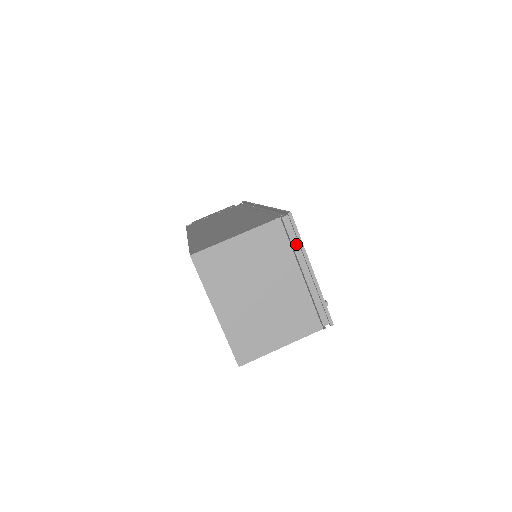
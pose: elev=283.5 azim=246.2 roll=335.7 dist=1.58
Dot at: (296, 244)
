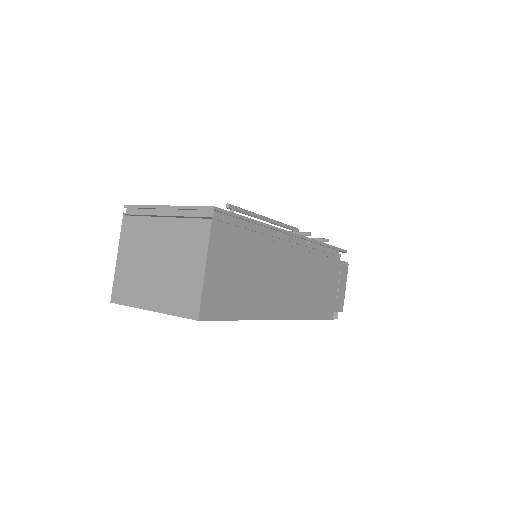
Dot at: (146, 211)
